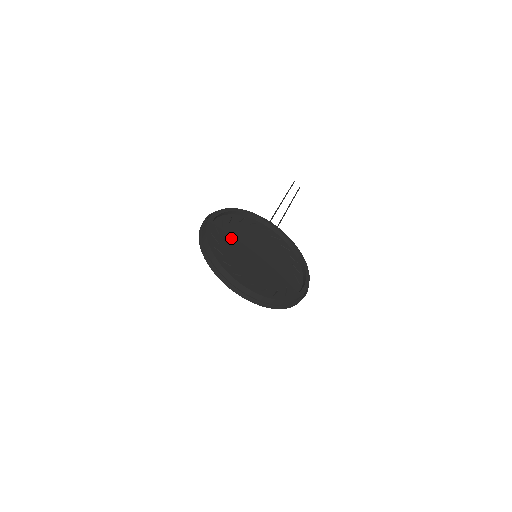
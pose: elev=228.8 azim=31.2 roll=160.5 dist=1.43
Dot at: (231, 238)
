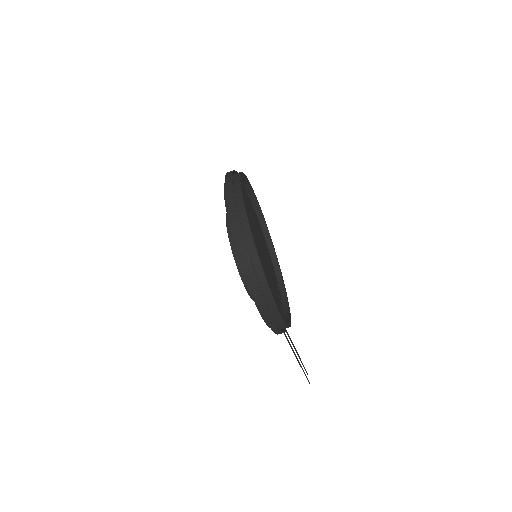
Dot at: (254, 219)
